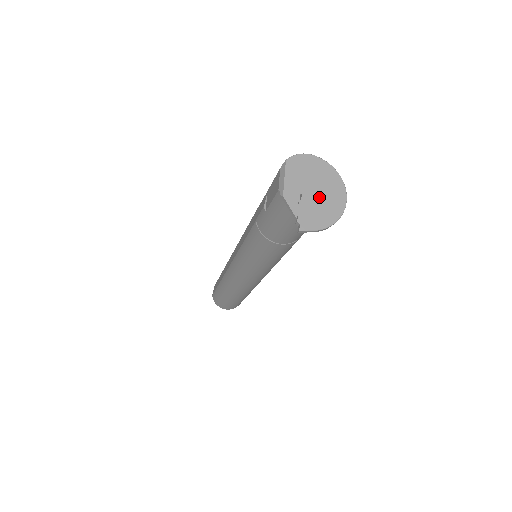
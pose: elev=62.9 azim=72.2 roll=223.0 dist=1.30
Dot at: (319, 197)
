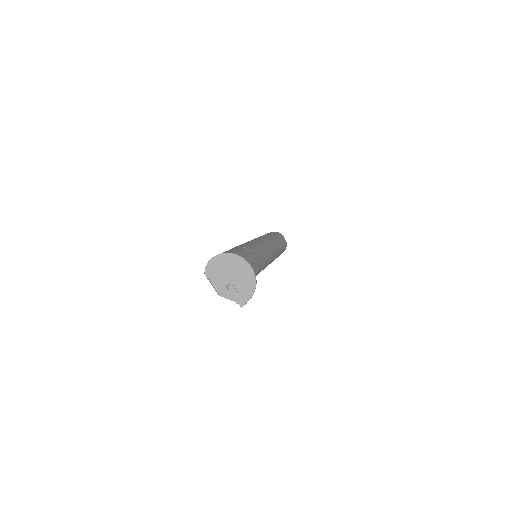
Dot at: (236, 279)
